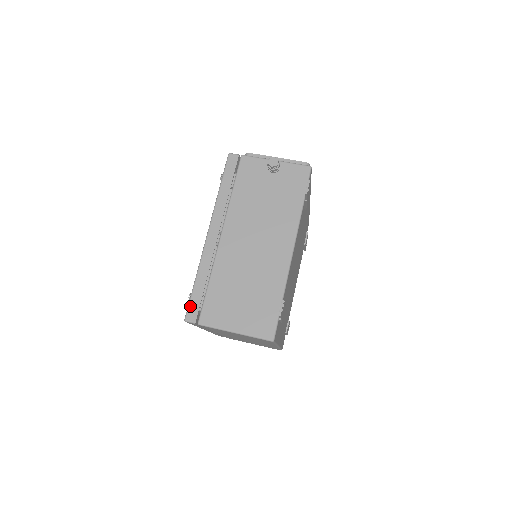
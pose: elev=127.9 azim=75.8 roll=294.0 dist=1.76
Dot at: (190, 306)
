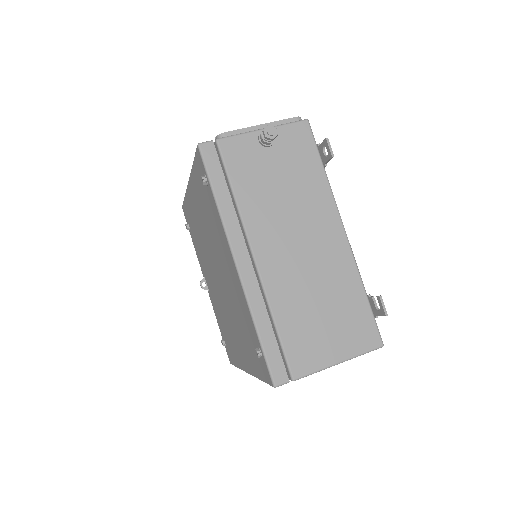
Dot at: (271, 366)
